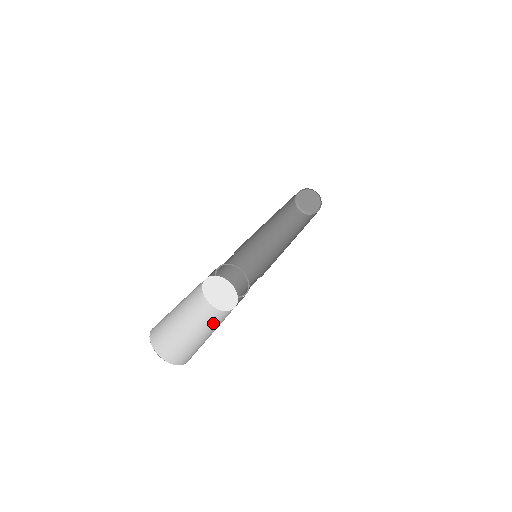
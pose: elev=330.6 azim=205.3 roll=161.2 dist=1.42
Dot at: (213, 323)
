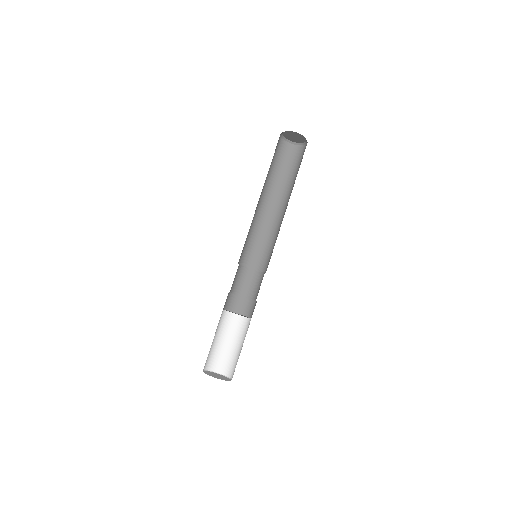
Dot at: (230, 328)
